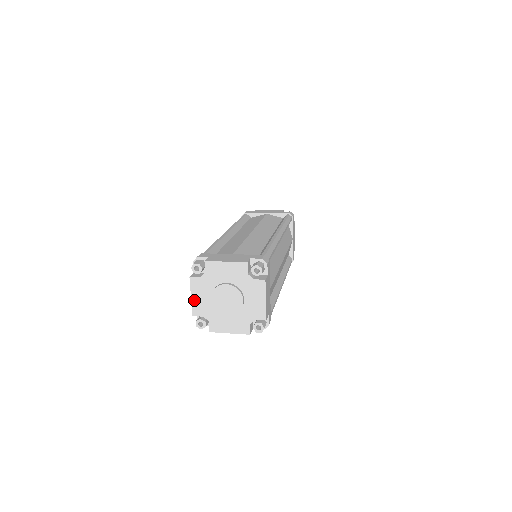
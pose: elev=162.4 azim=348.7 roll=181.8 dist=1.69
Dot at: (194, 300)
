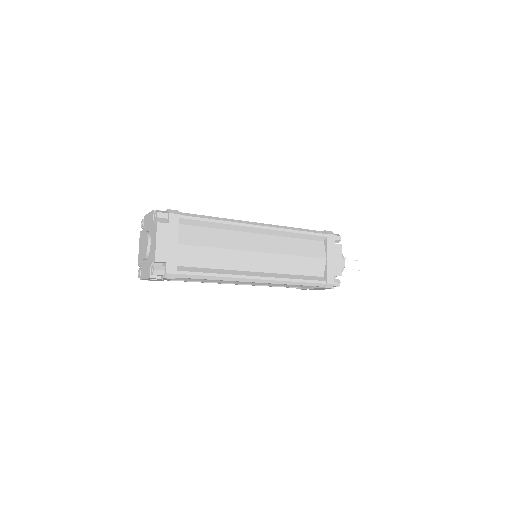
Dot at: (139, 252)
